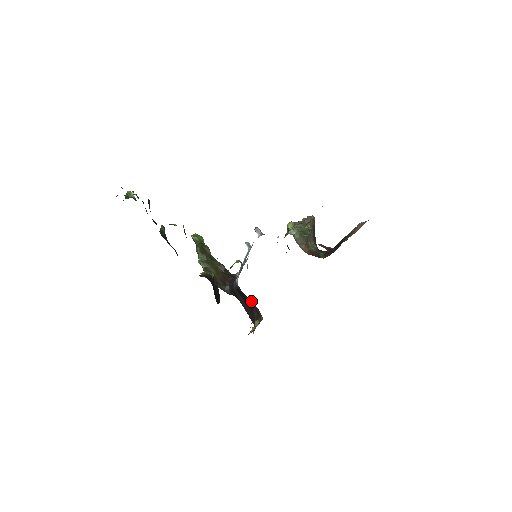
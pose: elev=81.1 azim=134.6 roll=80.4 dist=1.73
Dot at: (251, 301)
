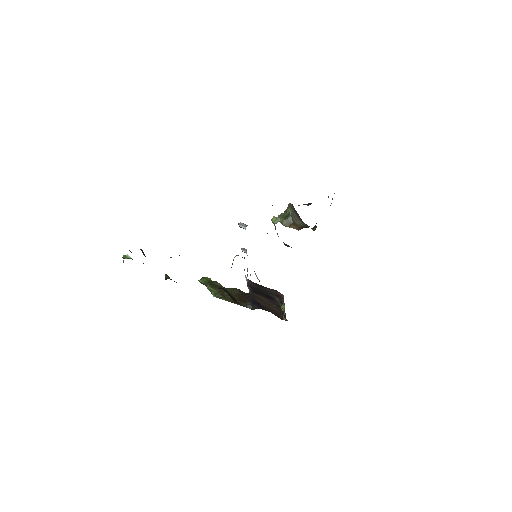
Dot at: (267, 289)
